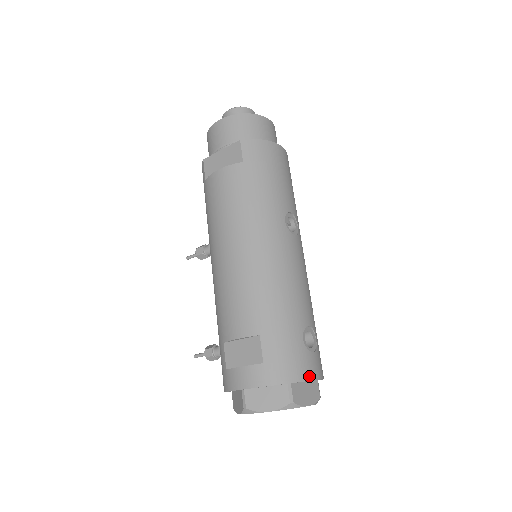
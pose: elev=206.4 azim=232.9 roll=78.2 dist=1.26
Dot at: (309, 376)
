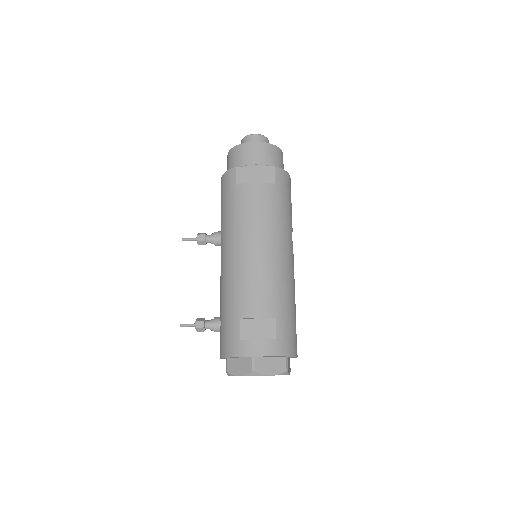
Dot at: occluded
